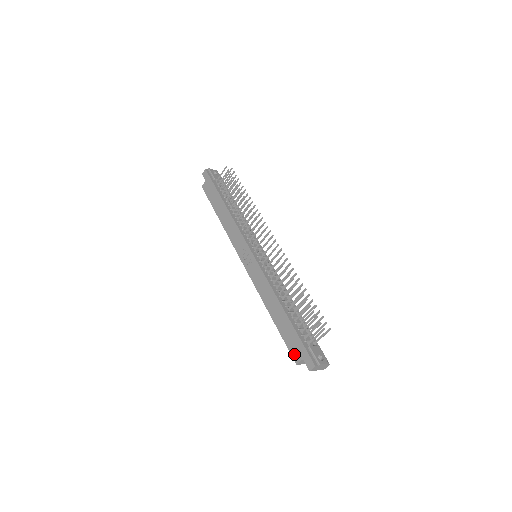
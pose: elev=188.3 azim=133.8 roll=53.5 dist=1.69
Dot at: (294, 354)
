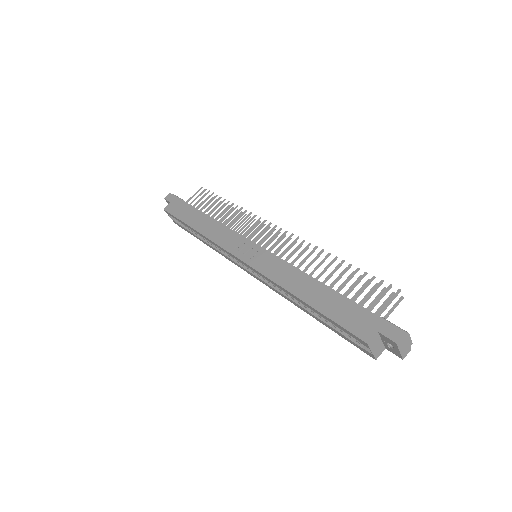
Dot at: (359, 331)
